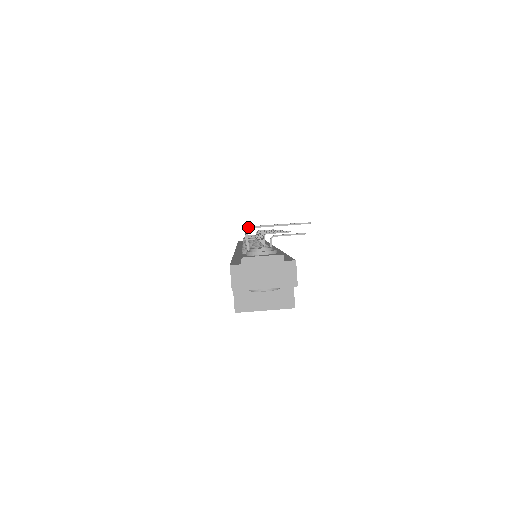
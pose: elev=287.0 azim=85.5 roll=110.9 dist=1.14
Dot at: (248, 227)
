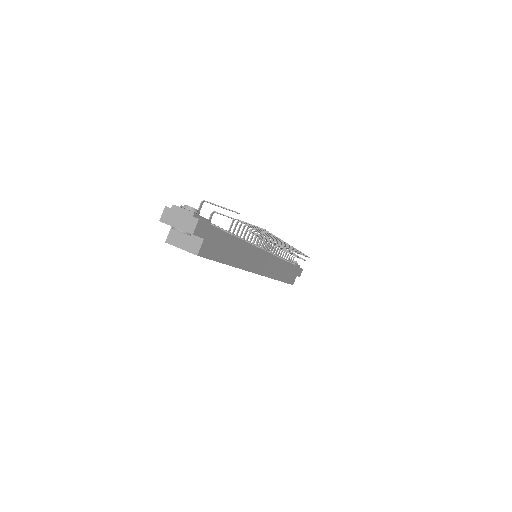
Dot at: occluded
